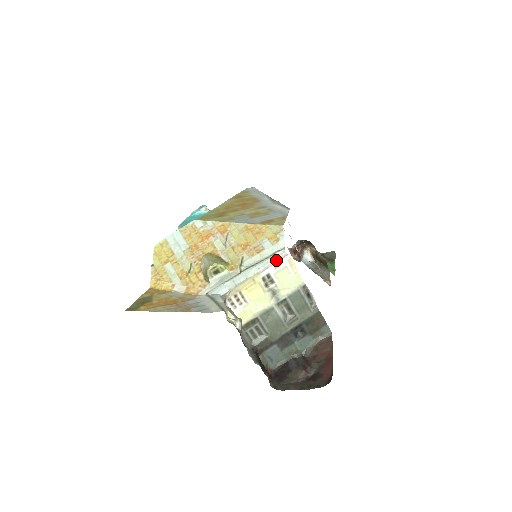
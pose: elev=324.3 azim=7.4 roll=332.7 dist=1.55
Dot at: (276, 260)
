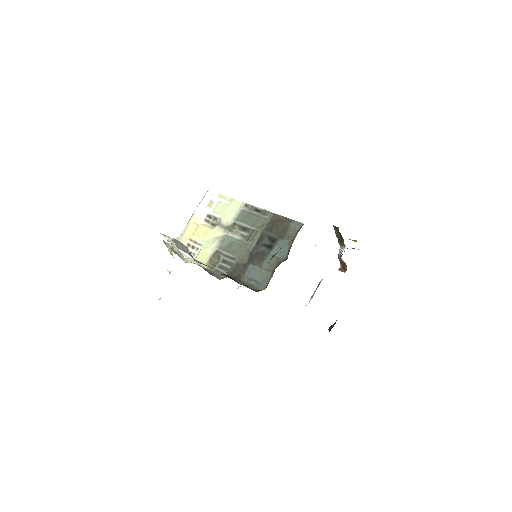
Dot at: (205, 201)
